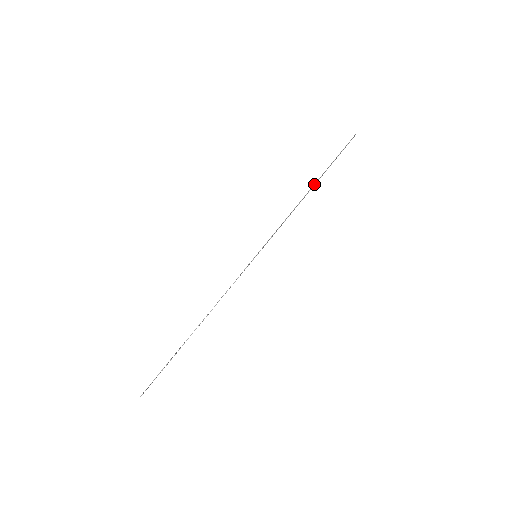
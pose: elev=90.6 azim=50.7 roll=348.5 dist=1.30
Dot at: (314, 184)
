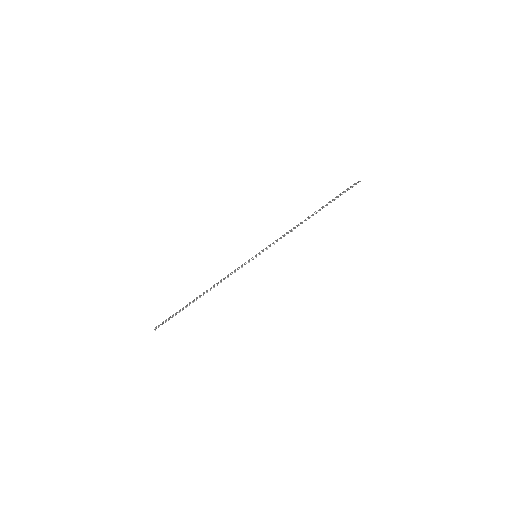
Dot at: (315, 213)
